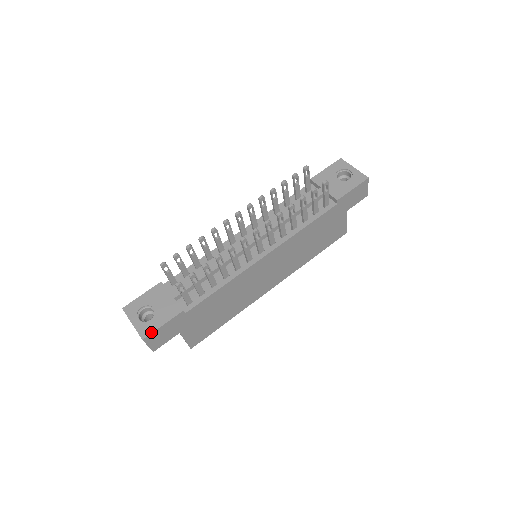
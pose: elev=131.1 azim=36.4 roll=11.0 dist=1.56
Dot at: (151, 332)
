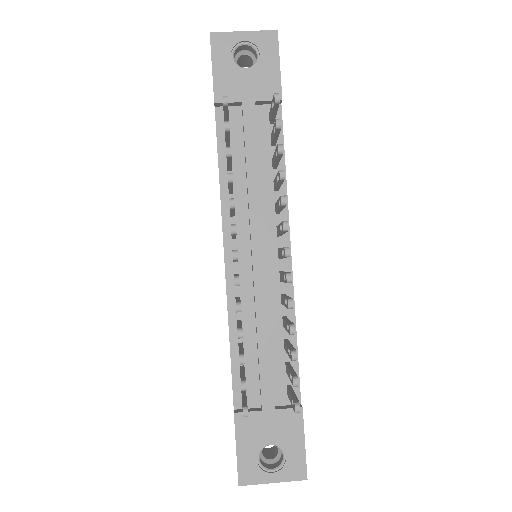
Dot at: (304, 464)
